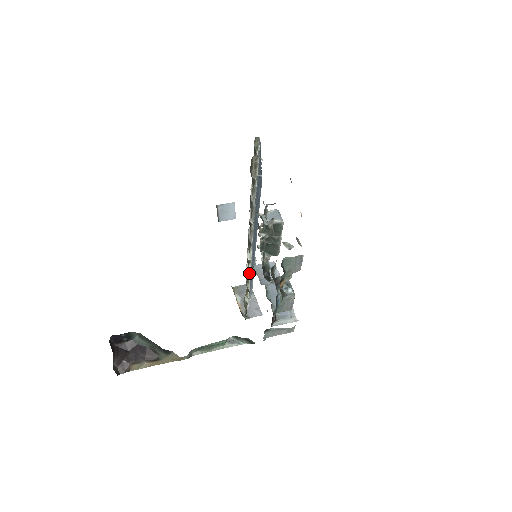
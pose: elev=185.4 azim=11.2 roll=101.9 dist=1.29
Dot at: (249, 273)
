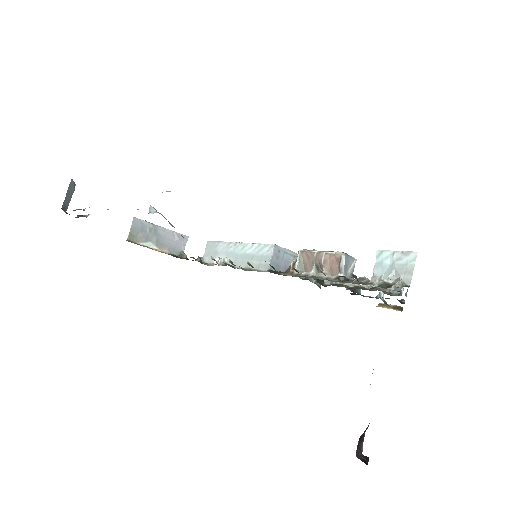
Dot at: occluded
